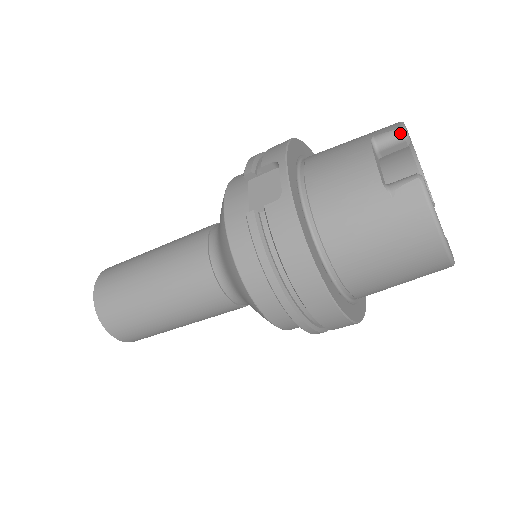
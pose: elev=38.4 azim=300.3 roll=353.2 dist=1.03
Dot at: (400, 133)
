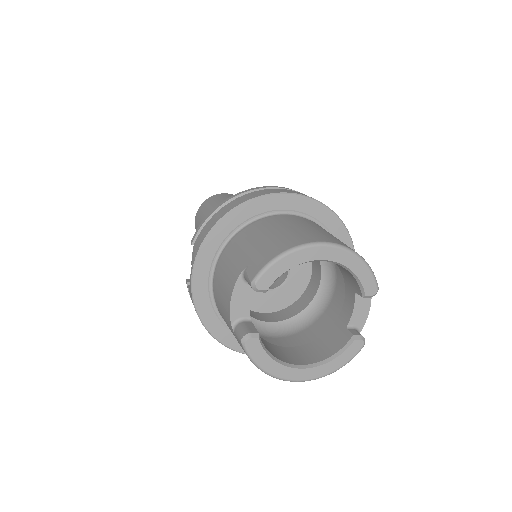
Dot at: occluded
